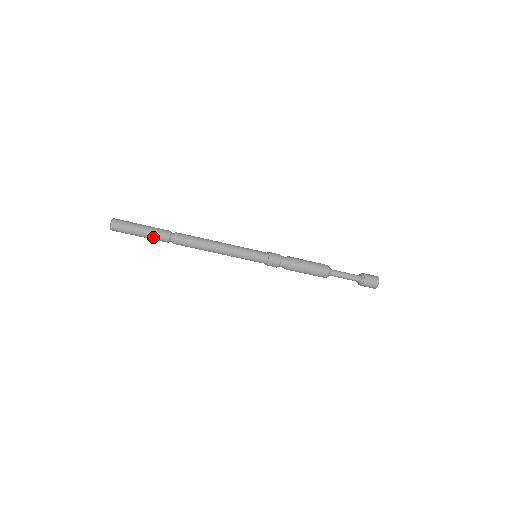
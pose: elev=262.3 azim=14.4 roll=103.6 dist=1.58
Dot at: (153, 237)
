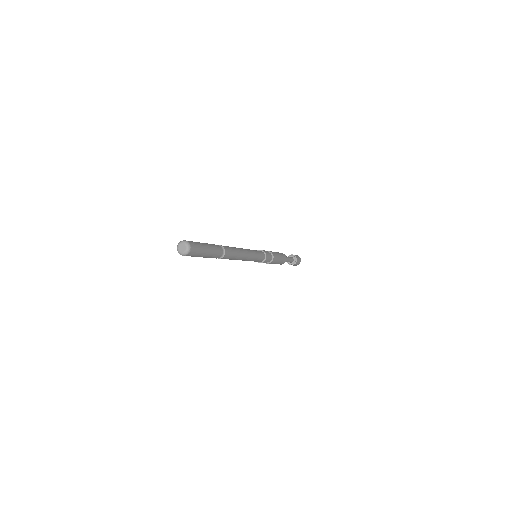
Dot at: (214, 250)
